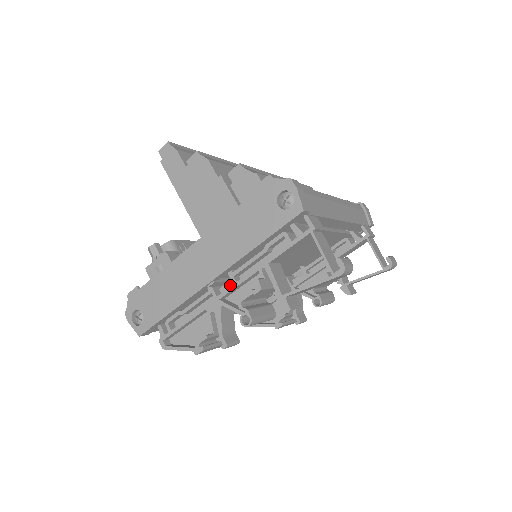
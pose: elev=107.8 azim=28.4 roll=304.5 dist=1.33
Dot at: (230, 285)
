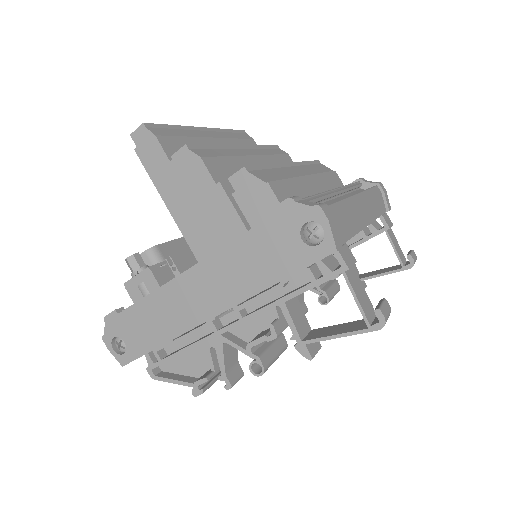
Dot at: (233, 316)
